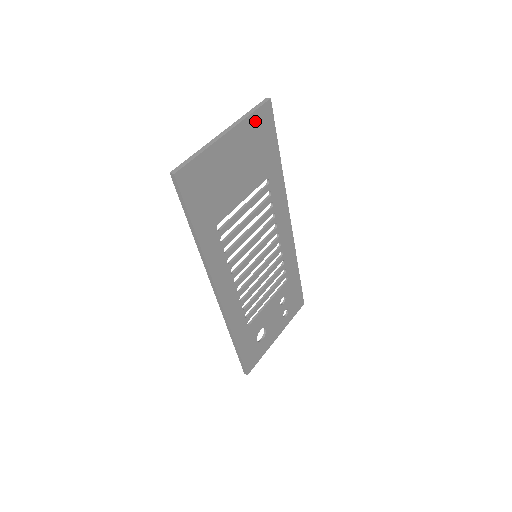
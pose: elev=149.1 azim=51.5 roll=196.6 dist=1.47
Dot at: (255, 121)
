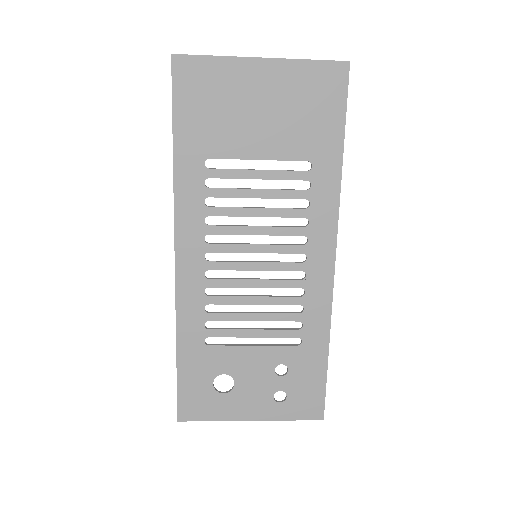
Dot at: (313, 73)
